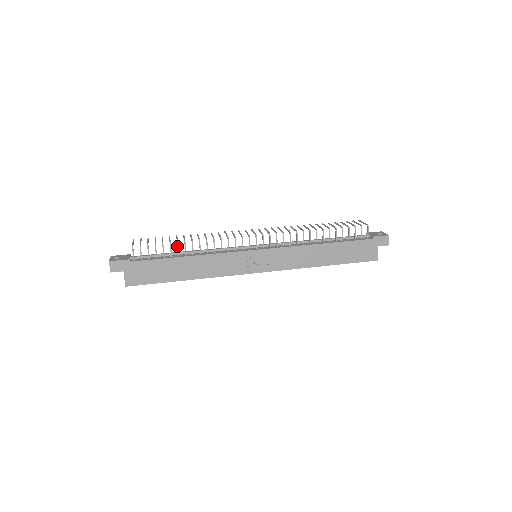
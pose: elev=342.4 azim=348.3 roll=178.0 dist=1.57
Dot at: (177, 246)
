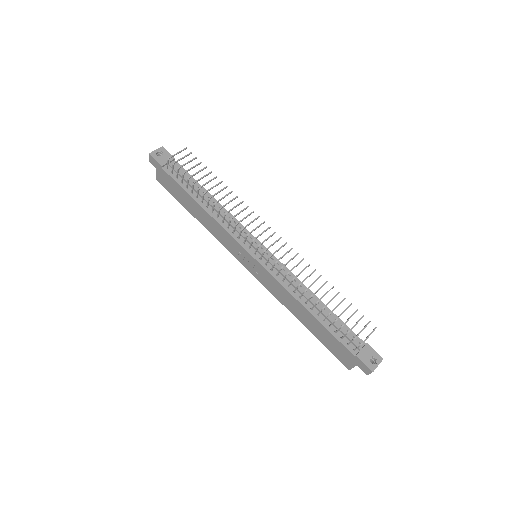
Dot at: (197, 190)
